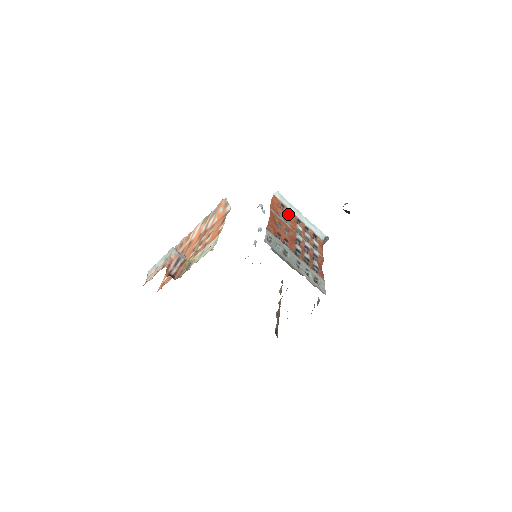
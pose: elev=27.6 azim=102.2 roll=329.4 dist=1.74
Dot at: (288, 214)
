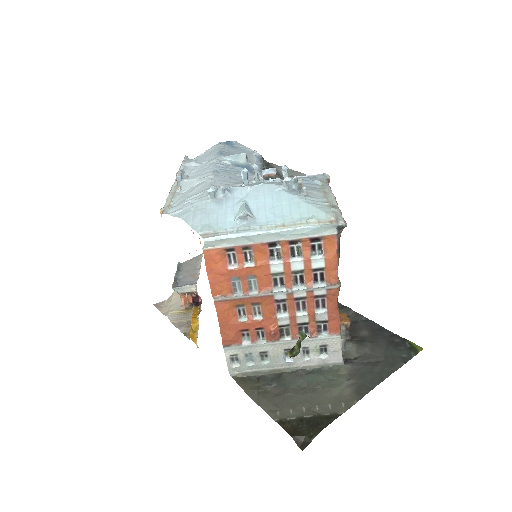
Dot at: (247, 252)
